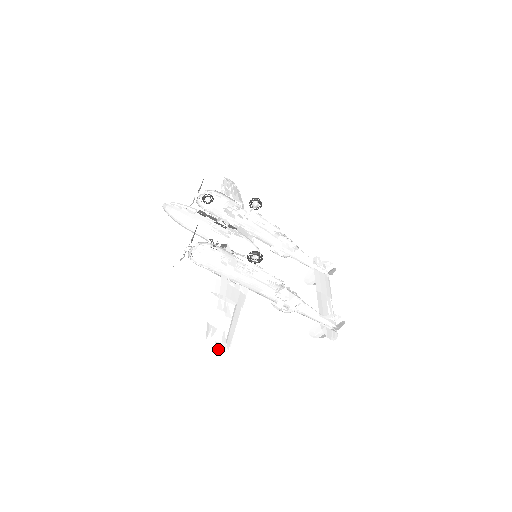
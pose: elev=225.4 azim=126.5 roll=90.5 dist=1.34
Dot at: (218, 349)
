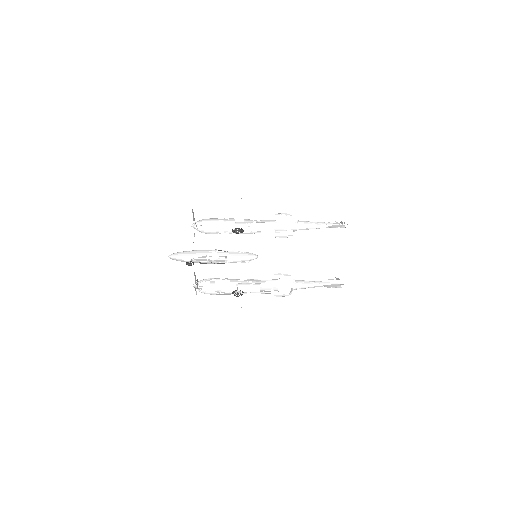
Dot at: (233, 338)
